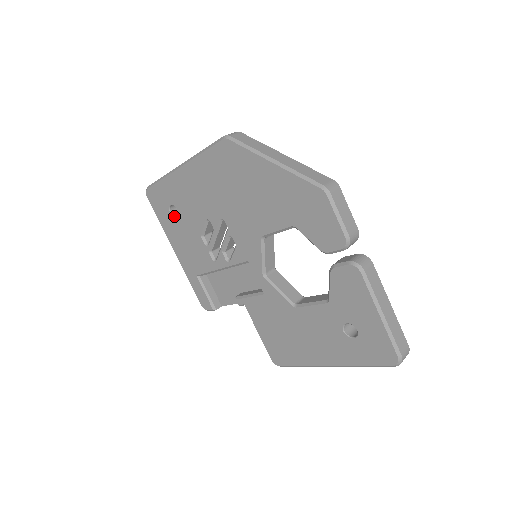
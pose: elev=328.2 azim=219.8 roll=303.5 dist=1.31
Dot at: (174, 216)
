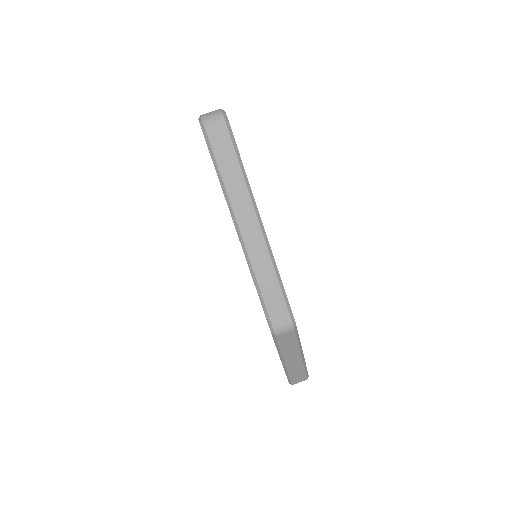
Dot at: occluded
